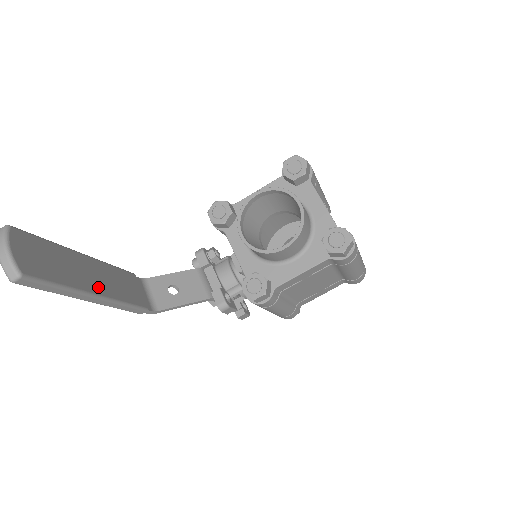
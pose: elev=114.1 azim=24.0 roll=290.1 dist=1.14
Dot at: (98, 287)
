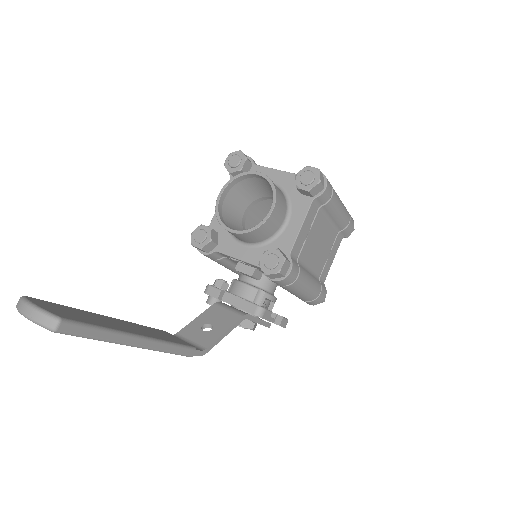
Dot at: (138, 332)
